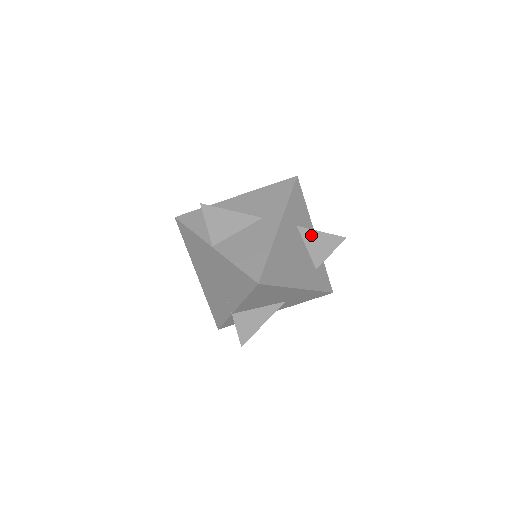
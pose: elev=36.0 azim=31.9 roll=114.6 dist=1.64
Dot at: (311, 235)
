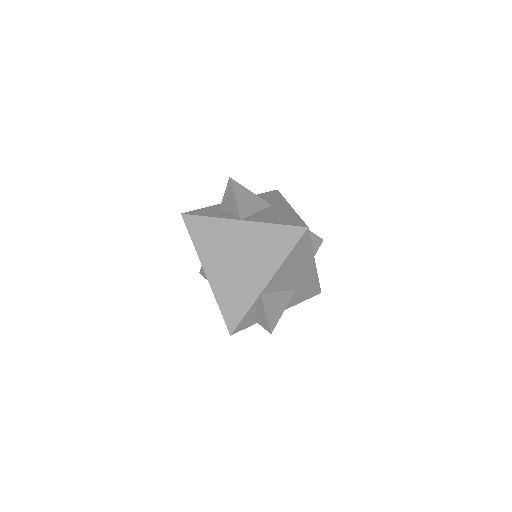
Dot at: occluded
